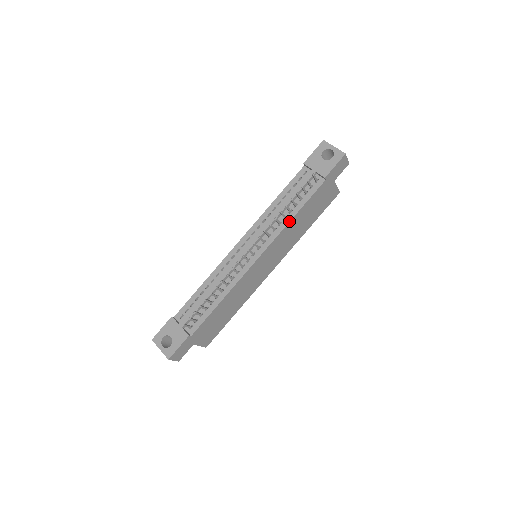
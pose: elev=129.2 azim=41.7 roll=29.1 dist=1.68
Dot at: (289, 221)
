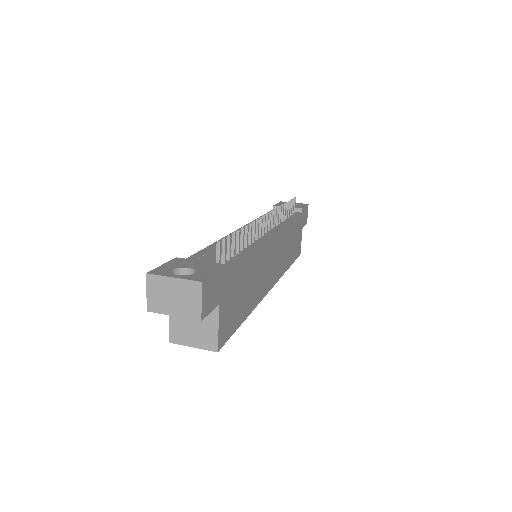
Dot at: (288, 222)
